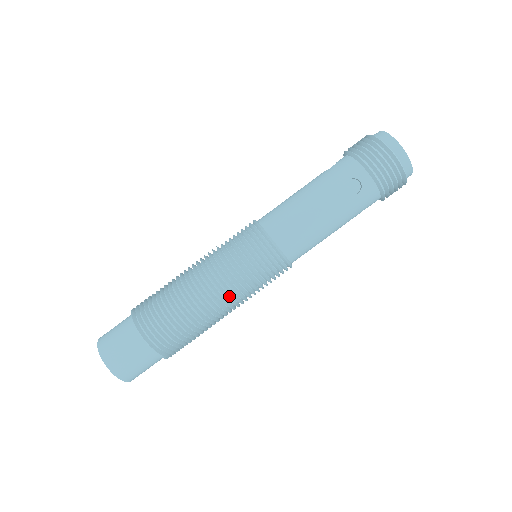
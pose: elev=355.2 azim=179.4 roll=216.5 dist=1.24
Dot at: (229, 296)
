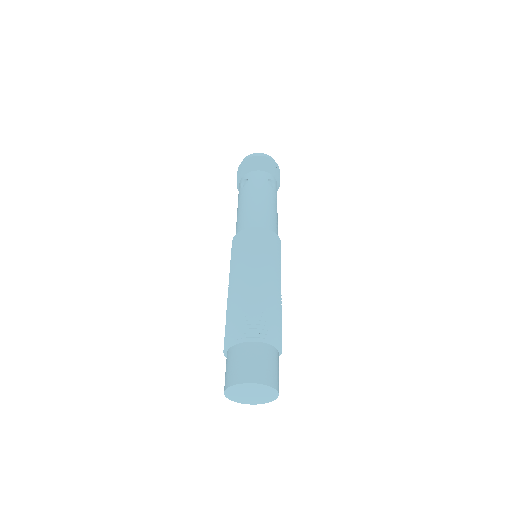
Dot at: occluded
